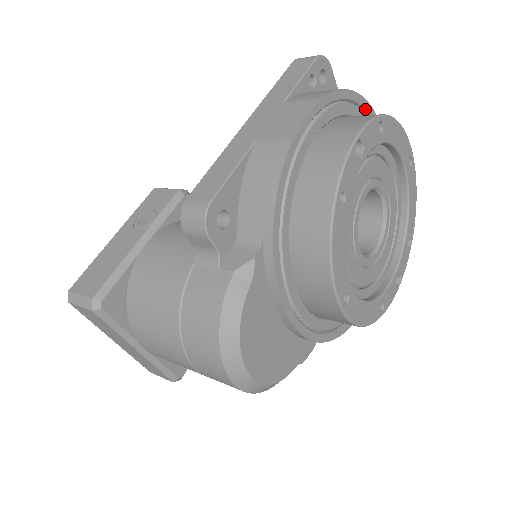
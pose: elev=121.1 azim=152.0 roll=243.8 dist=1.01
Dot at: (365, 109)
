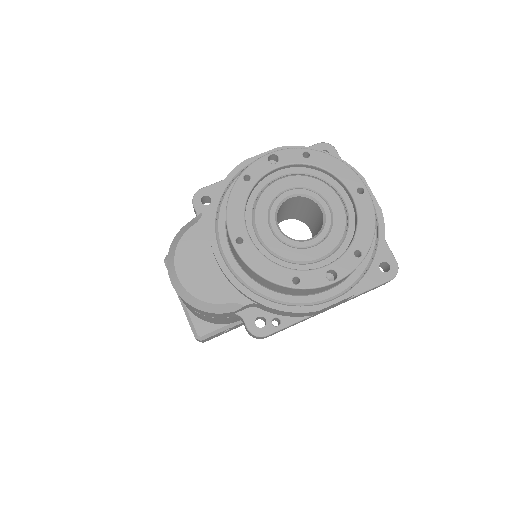
Dot at: occluded
